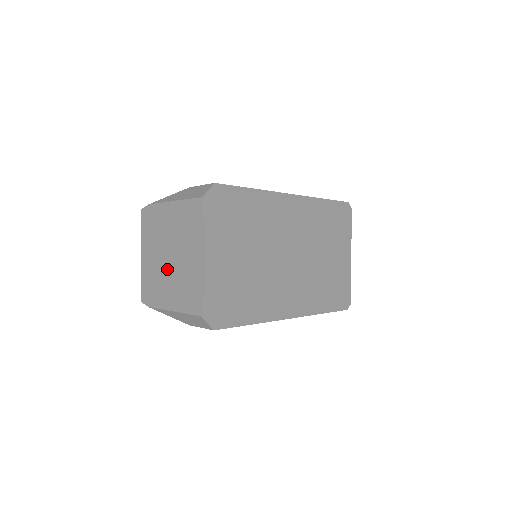
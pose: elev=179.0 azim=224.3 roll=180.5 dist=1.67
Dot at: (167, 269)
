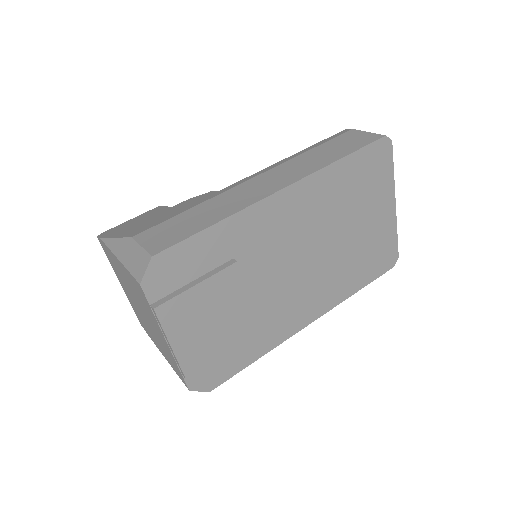
Dot at: (145, 320)
